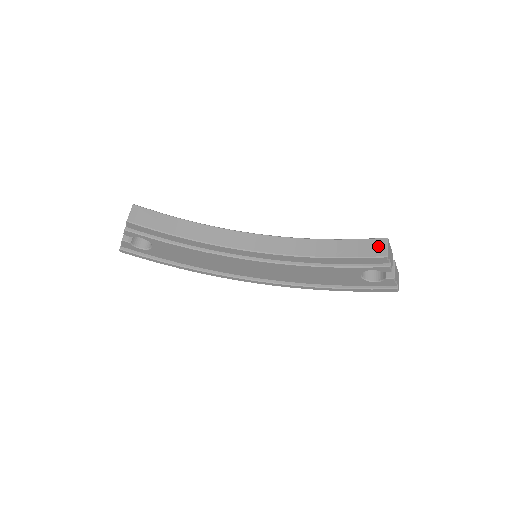
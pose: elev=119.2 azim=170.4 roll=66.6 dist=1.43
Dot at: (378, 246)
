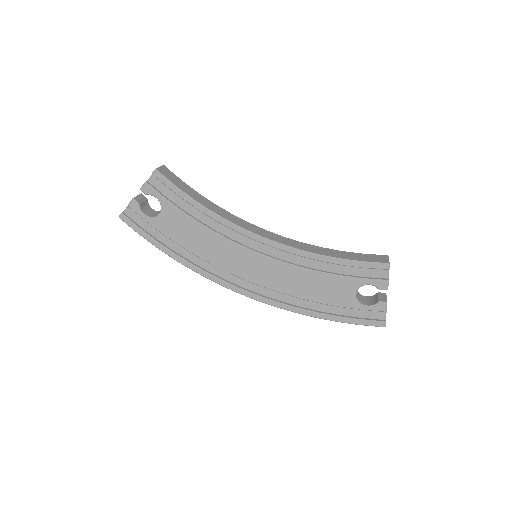
Dot at: (380, 258)
